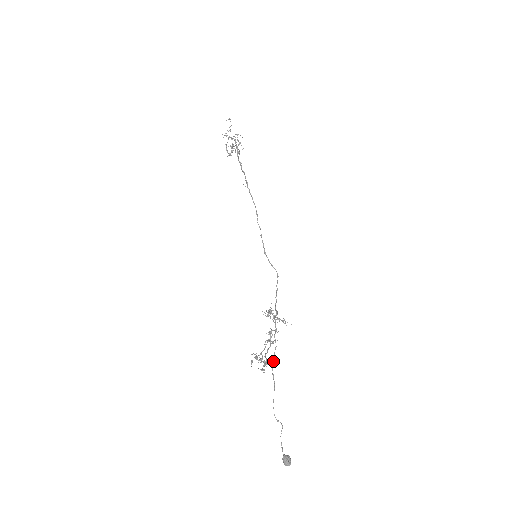
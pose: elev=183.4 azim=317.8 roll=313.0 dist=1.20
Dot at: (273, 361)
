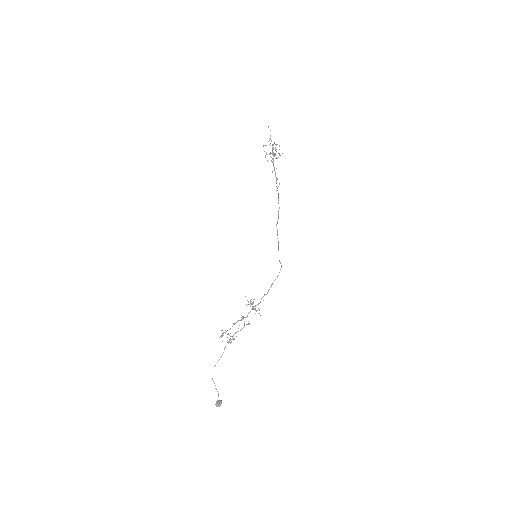
Dot at: (230, 339)
